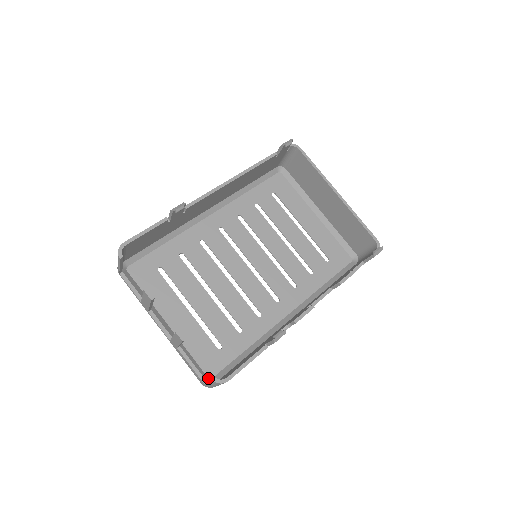
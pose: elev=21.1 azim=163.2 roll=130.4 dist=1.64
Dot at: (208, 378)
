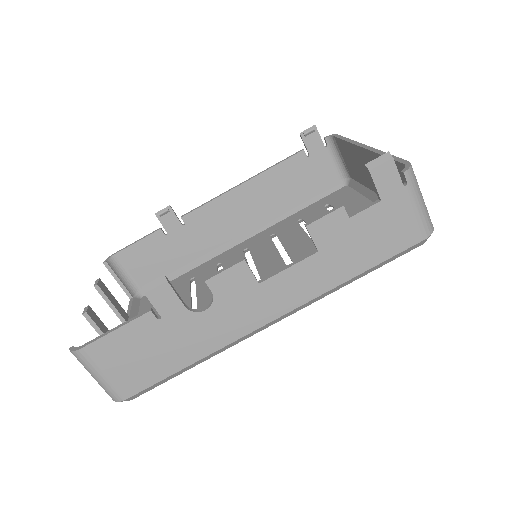
Dot at: occluded
